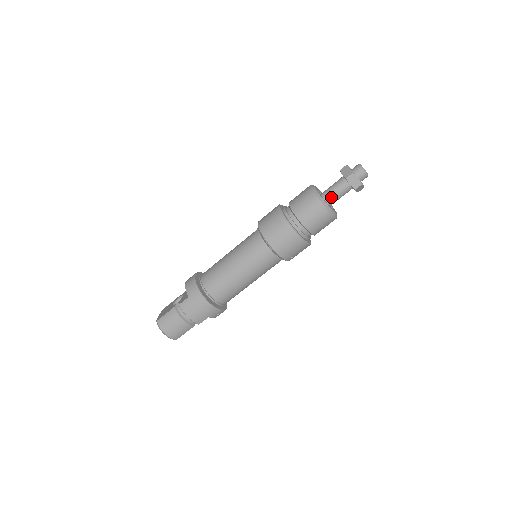
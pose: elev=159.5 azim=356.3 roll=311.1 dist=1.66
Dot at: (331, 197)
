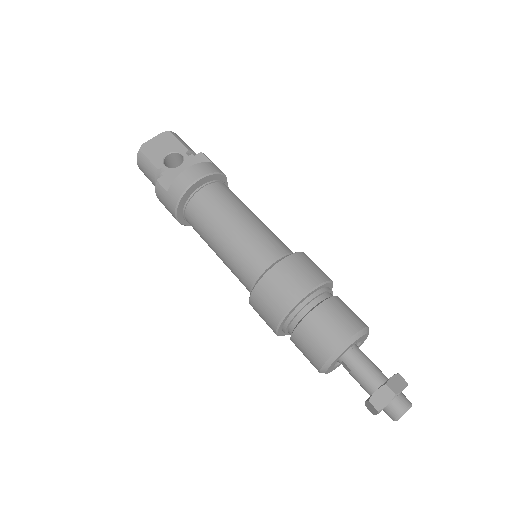
Dot at: (347, 368)
